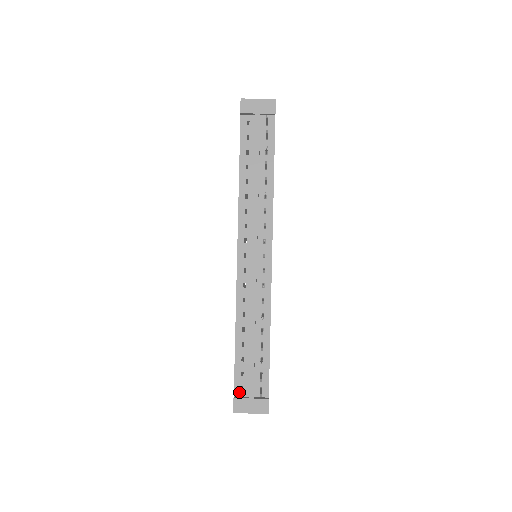
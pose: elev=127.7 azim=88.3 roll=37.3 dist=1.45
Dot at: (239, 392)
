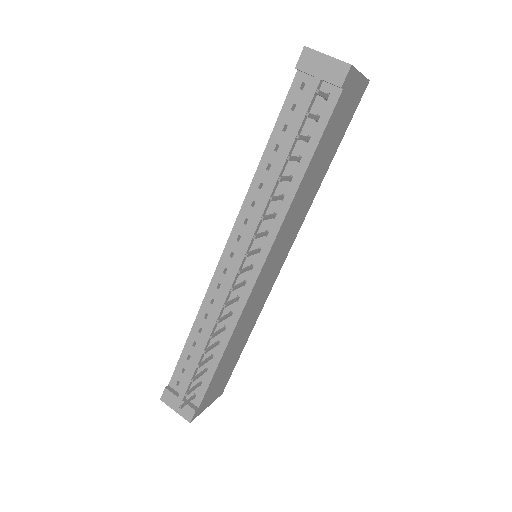
Dot at: (174, 384)
